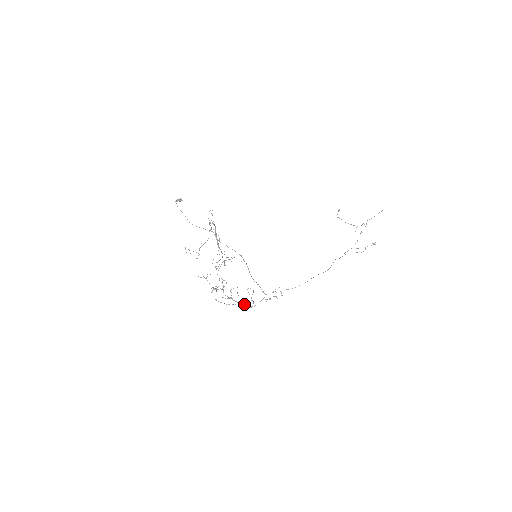
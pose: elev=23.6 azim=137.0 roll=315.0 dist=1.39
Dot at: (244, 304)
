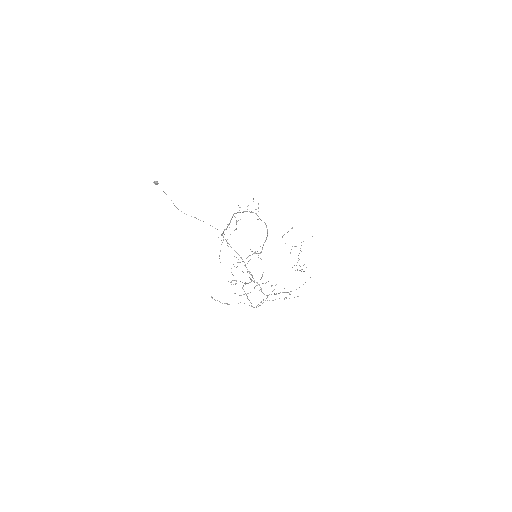
Dot at: occluded
